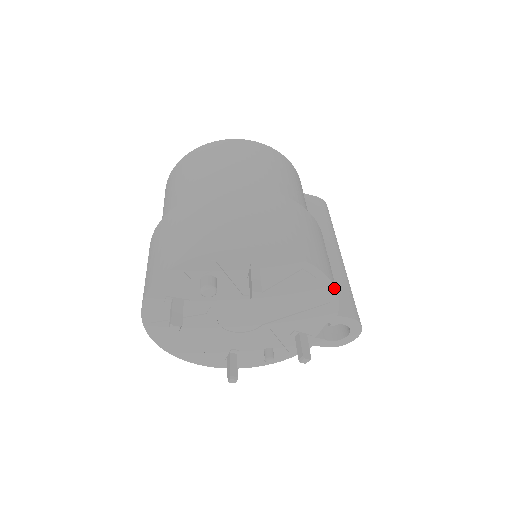
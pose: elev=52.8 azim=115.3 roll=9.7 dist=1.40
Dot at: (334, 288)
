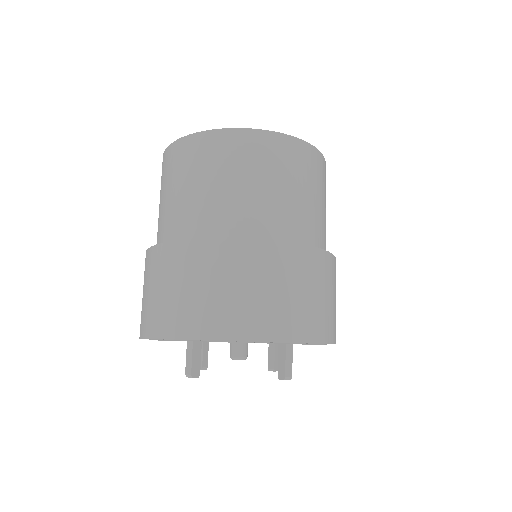
Dot at: occluded
